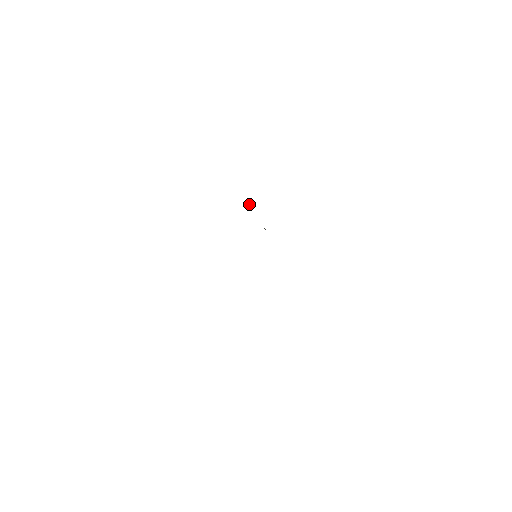
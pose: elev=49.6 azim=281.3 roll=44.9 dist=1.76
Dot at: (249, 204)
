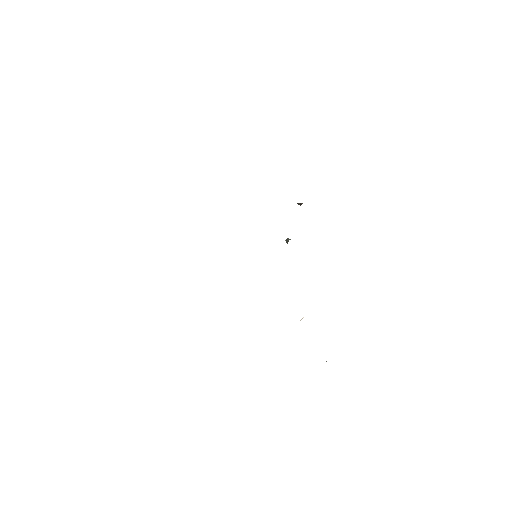
Dot at: (300, 204)
